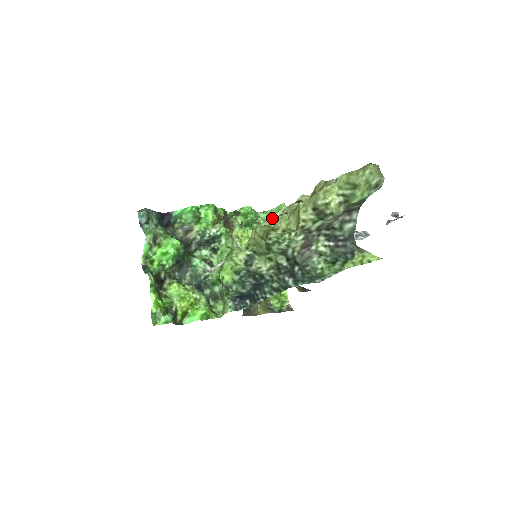
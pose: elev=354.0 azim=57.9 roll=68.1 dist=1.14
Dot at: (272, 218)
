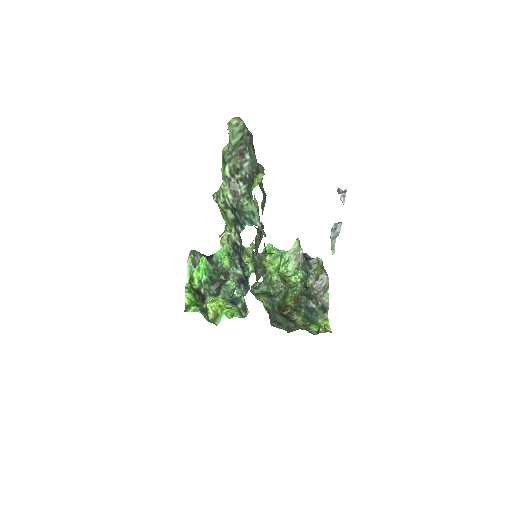
Dot at: occluded
